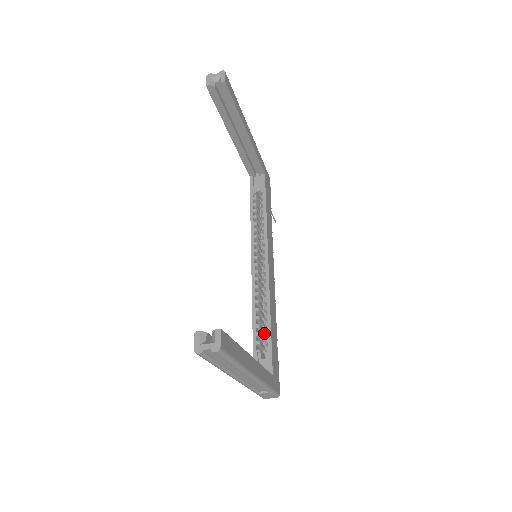
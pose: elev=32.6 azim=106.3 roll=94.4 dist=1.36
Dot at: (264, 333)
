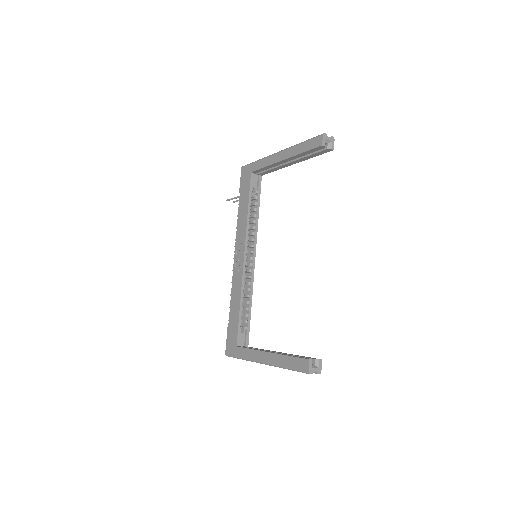
Dot at: occluded
